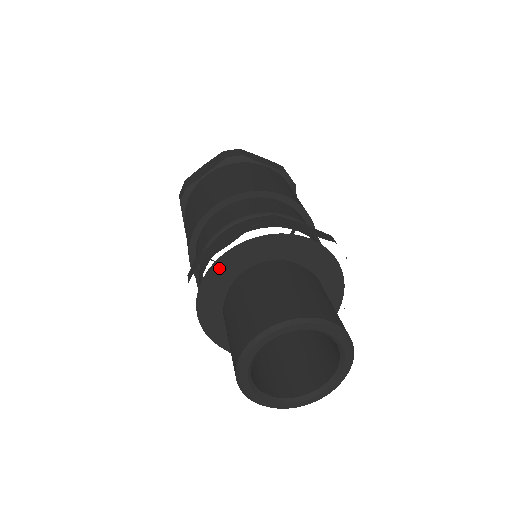
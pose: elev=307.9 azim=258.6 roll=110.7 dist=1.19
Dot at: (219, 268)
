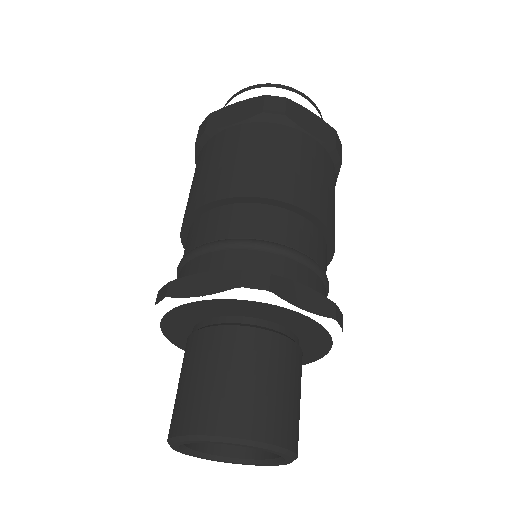
Dot at: (189, 308)
